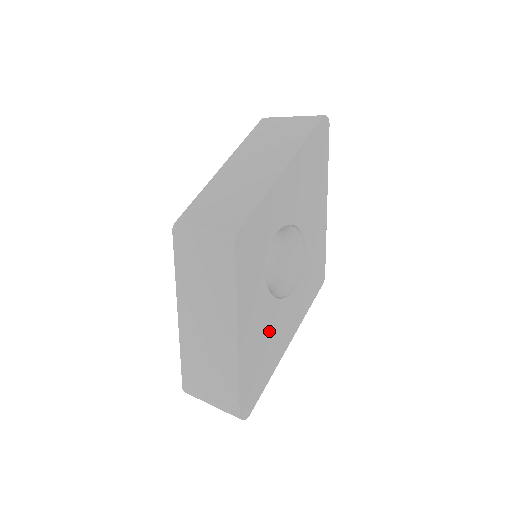
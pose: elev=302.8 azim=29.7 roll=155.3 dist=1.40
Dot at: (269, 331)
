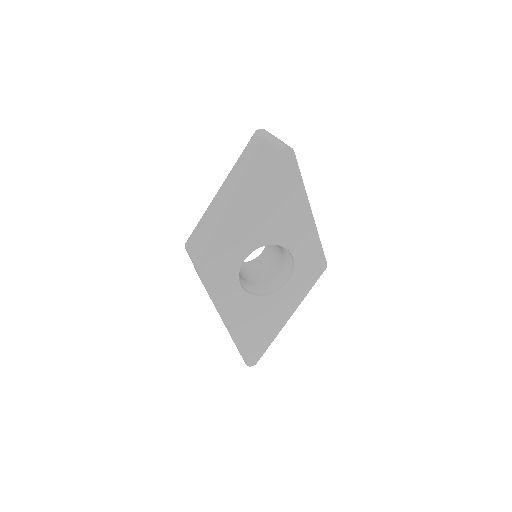
Dot at: (261, 316)
